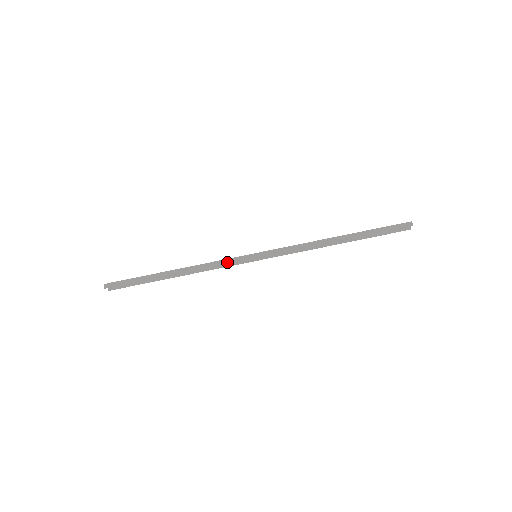
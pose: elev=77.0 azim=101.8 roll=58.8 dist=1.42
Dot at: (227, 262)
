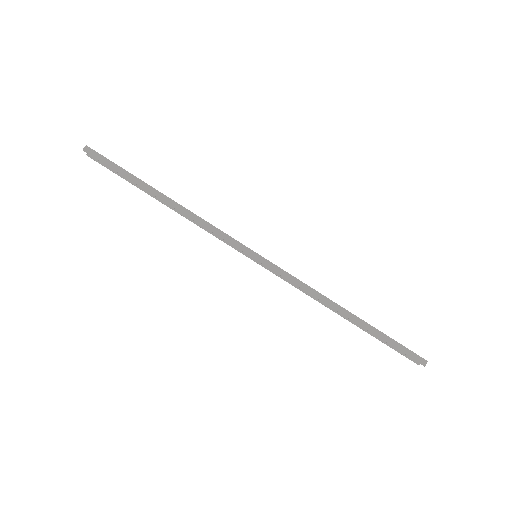
Dot at: (223, 237)
